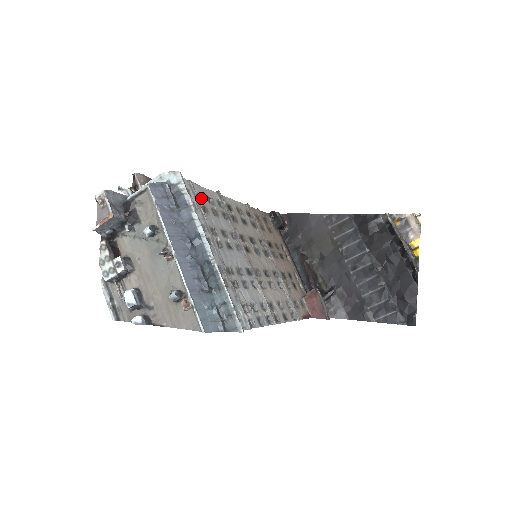
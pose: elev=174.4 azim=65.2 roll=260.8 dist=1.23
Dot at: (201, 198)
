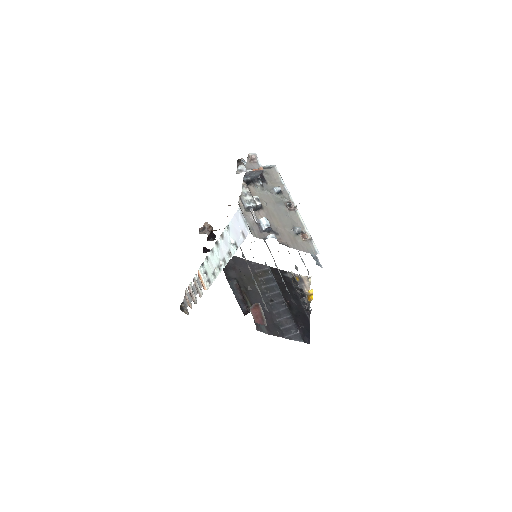
Dot at: occluded
